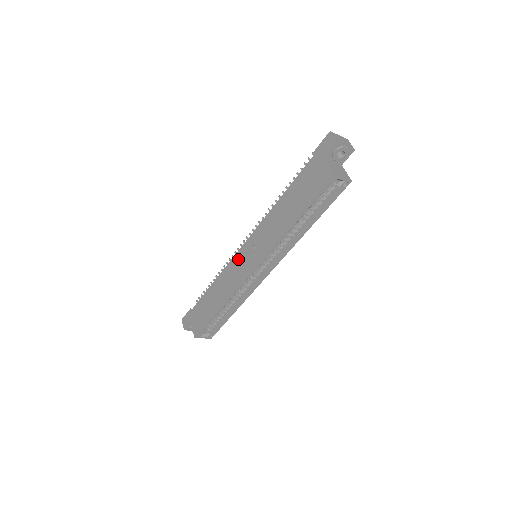
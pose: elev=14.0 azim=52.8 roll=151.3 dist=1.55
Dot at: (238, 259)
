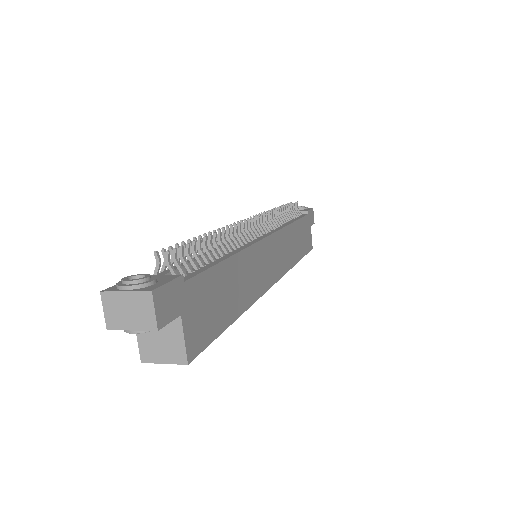
Dot at: occluded
